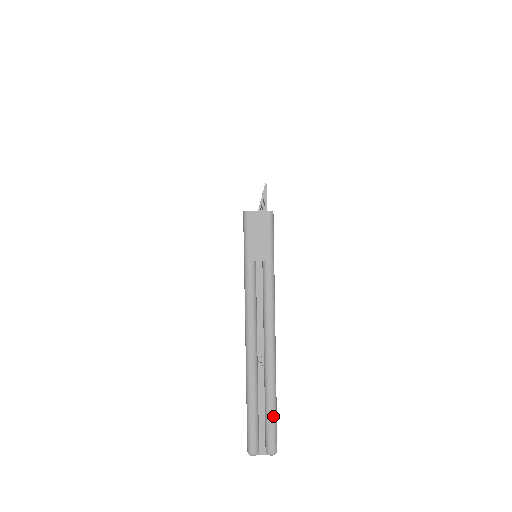
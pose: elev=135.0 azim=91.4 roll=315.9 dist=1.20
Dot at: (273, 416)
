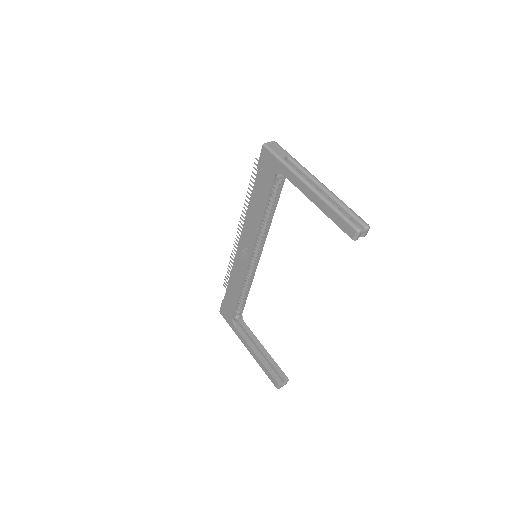
Dot at: (352, 210)
